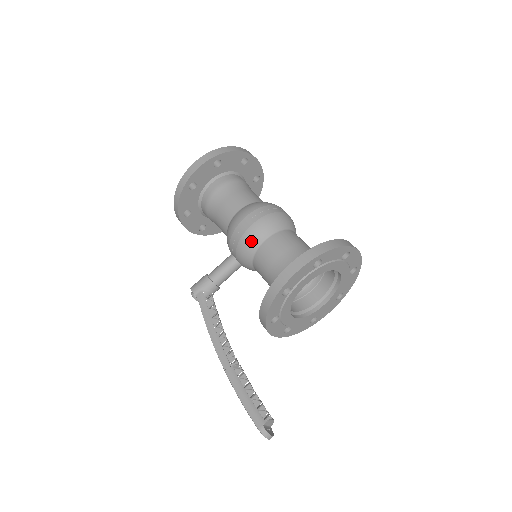
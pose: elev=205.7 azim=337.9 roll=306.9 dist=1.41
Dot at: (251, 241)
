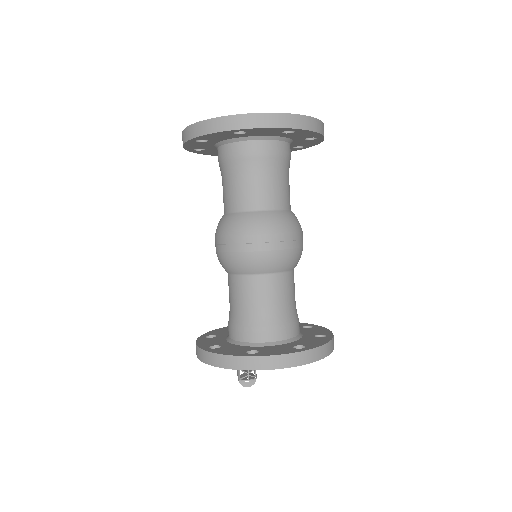
Dot at: occluded
